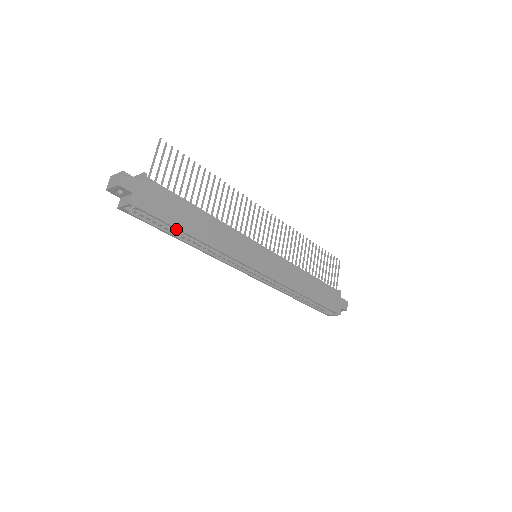
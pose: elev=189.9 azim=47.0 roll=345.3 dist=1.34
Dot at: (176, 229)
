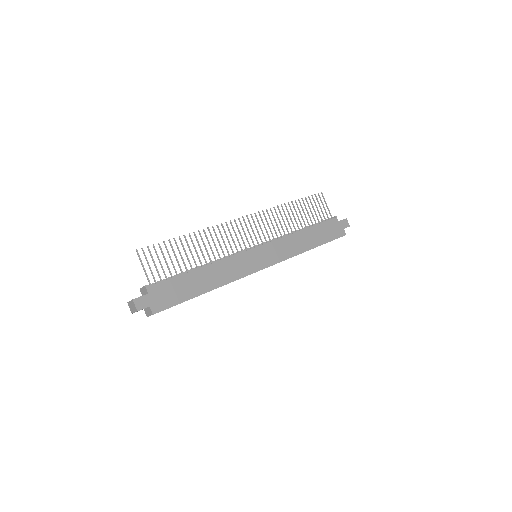
Dot at: occluded
